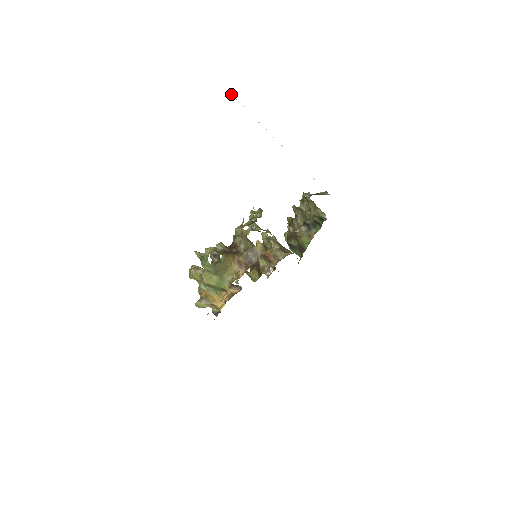
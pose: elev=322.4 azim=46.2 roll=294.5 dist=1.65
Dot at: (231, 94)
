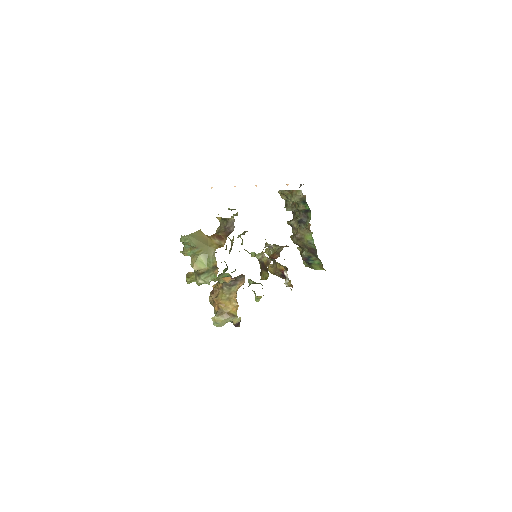
Dot at: (211, 187)
